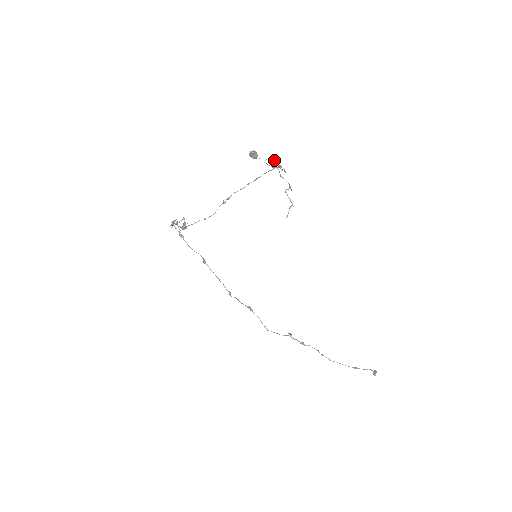
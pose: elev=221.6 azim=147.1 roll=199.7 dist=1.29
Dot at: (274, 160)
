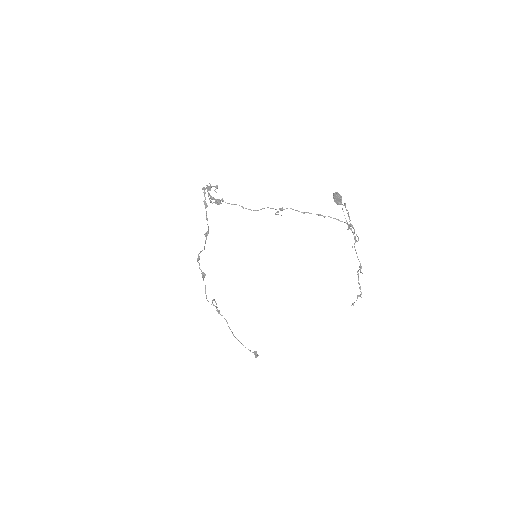
Dot at: occluded
